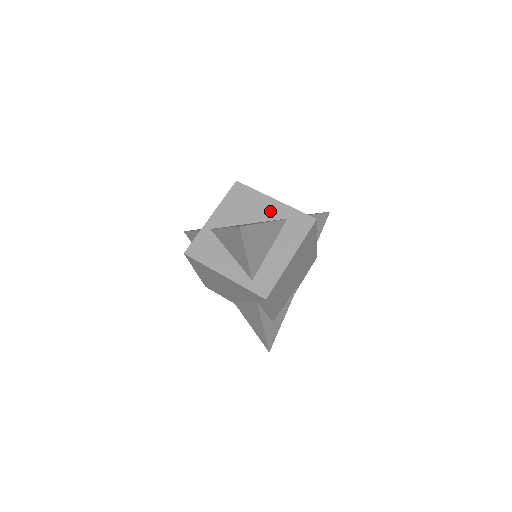
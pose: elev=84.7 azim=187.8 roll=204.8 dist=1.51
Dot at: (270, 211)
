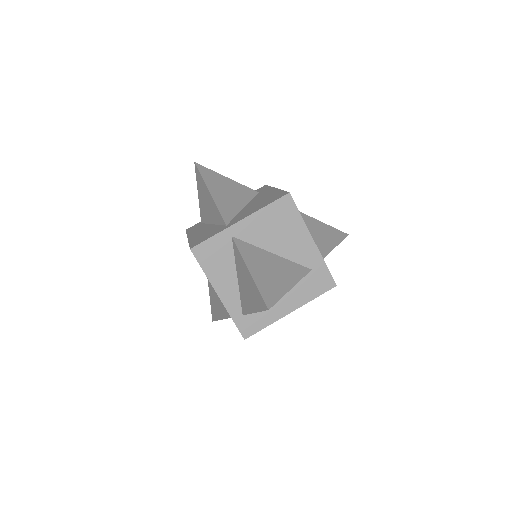
Dot at: (301, 251)
